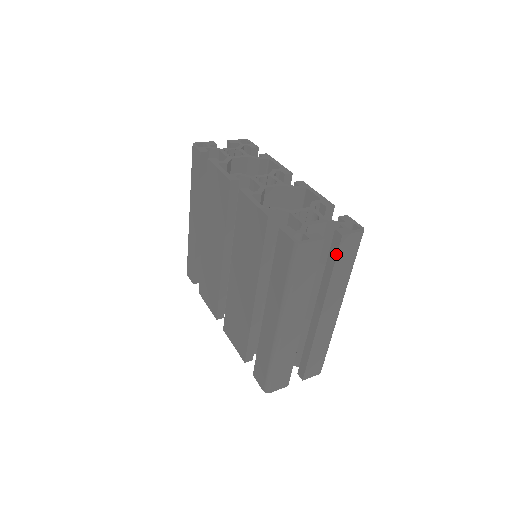
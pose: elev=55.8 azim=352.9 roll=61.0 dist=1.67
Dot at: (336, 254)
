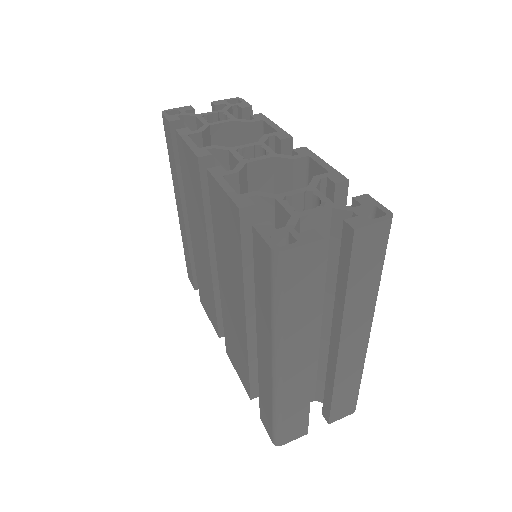
Dot at: (349, 258)
